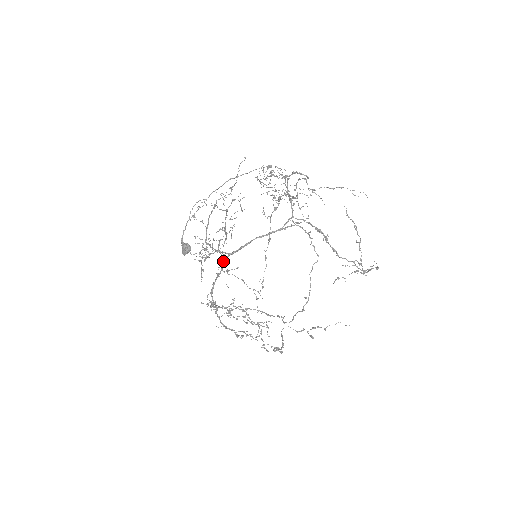
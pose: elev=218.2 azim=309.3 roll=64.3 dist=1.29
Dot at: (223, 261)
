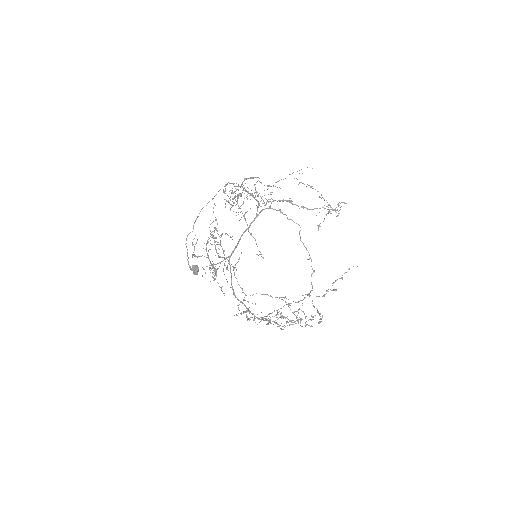
Dot at: (242, 288)
